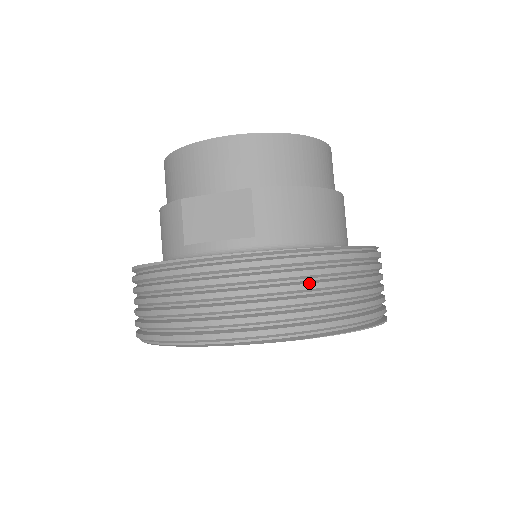
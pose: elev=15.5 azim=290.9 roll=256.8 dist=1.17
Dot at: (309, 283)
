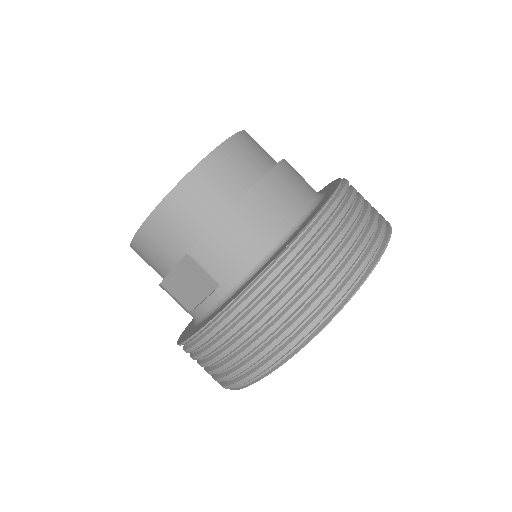
Dot at: (275, 305)
